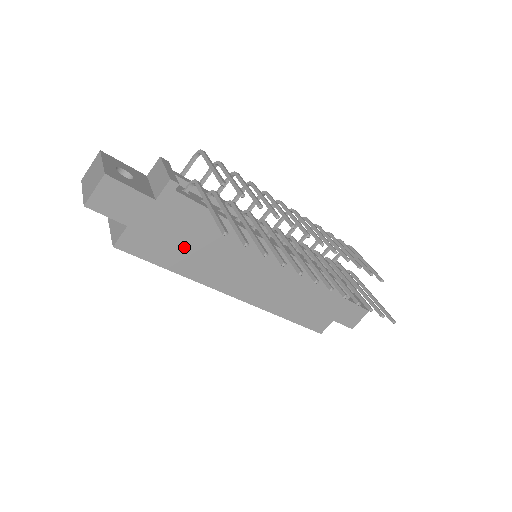
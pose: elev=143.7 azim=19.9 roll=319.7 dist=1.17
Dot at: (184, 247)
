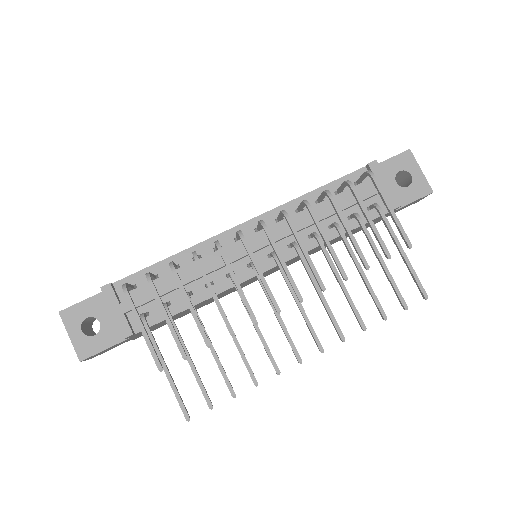
Dot at: (183, 314)
